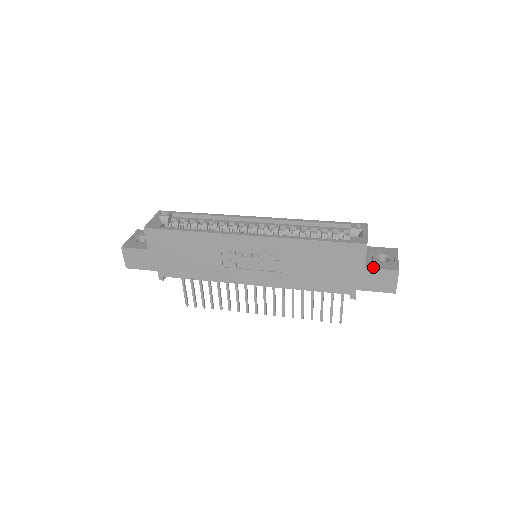
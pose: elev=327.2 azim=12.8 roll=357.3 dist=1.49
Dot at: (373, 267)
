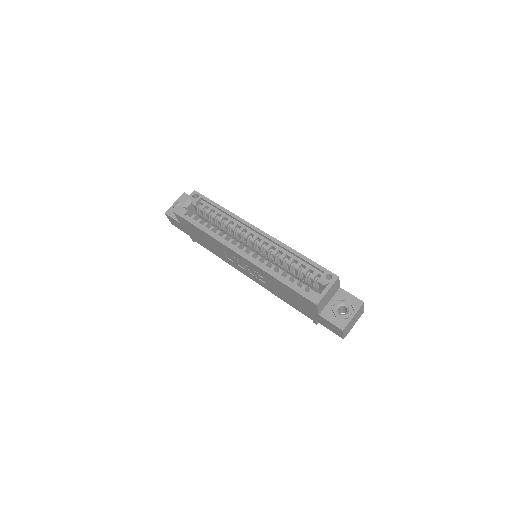
Dot at: (325, 317)
